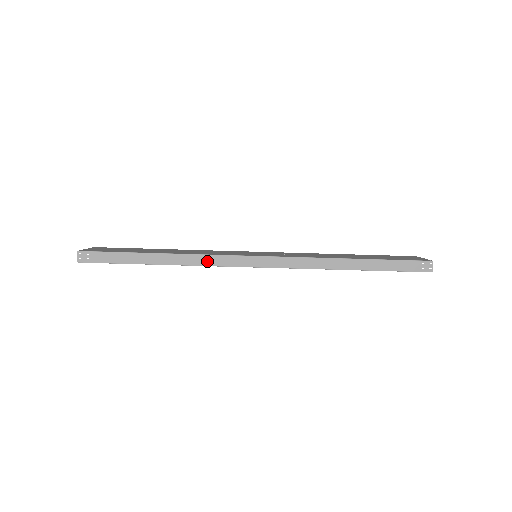
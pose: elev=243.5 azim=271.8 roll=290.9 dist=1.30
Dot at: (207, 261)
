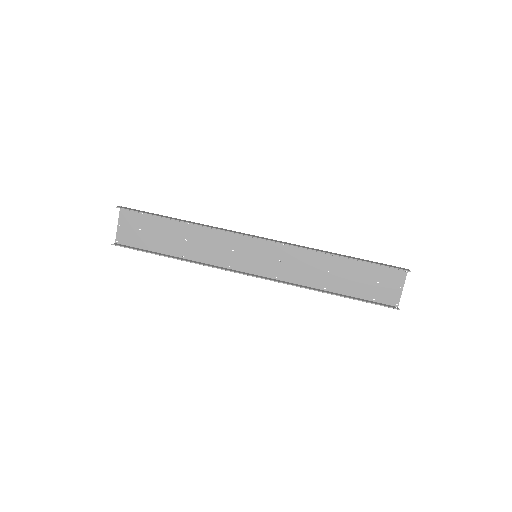
Dot at: (220, 229)
